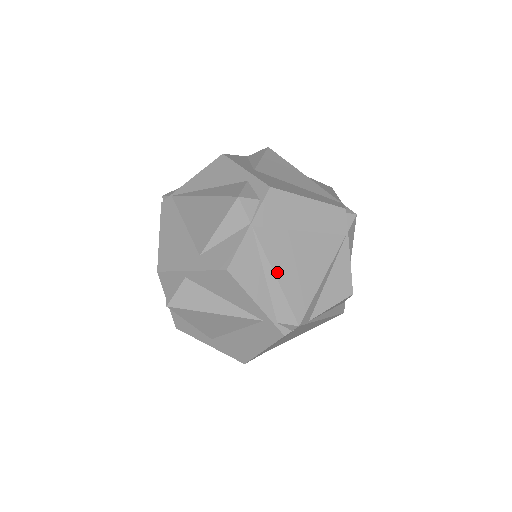
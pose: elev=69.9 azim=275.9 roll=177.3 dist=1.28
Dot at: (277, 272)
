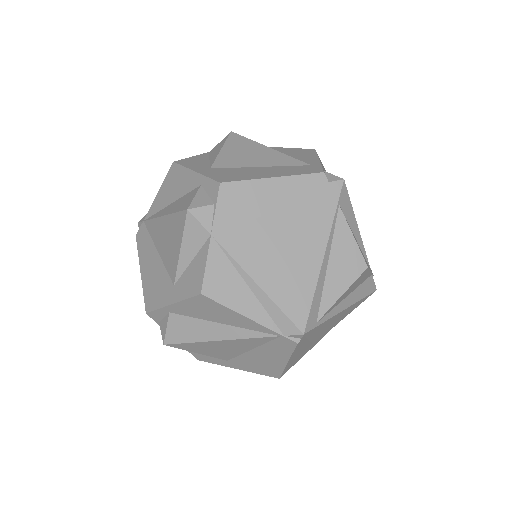
Dot at: occluded
